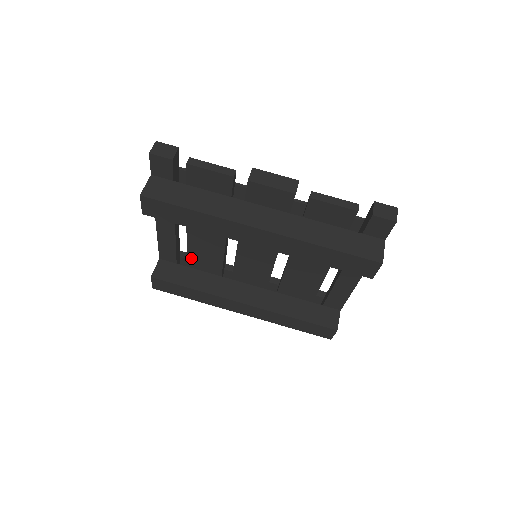
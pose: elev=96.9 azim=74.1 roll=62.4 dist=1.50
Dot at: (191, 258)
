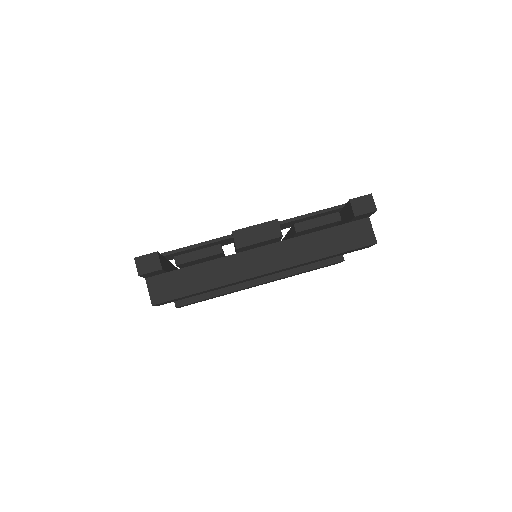
Dot at: occluded
